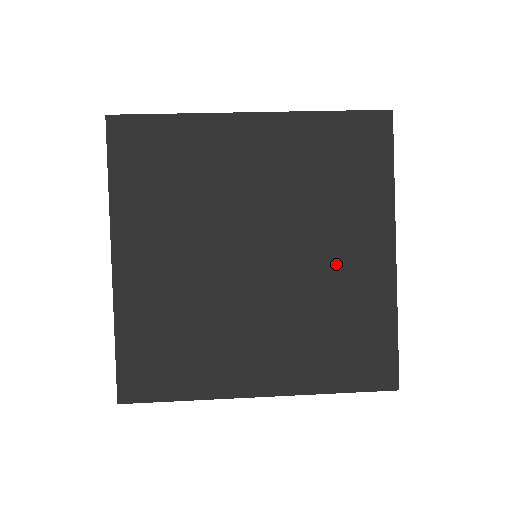
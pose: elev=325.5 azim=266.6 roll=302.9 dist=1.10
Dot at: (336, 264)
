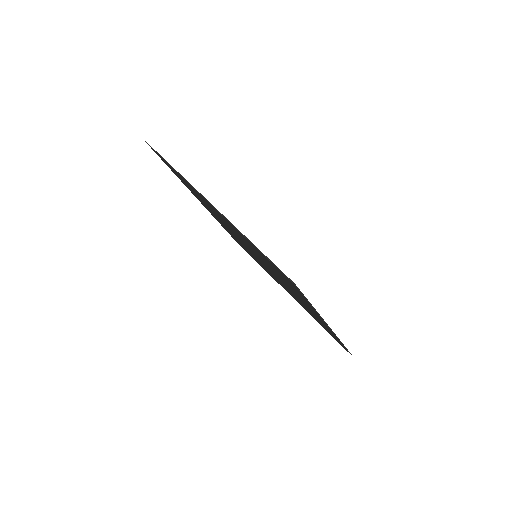
Dot at: occluded
